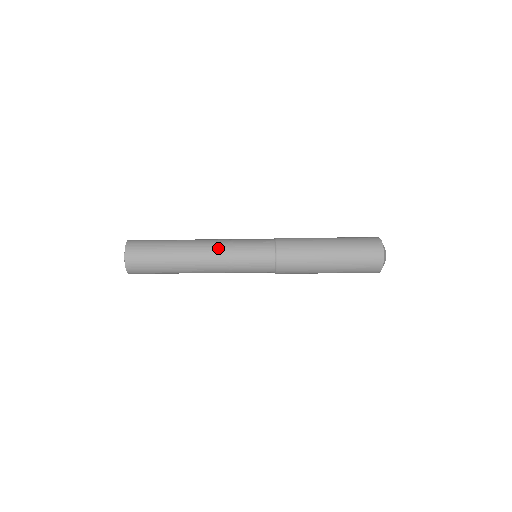
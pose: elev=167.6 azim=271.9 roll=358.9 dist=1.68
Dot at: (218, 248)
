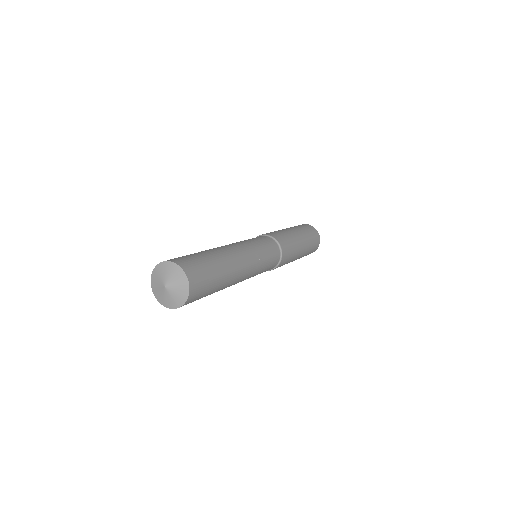
Dot at: (253, 263)
